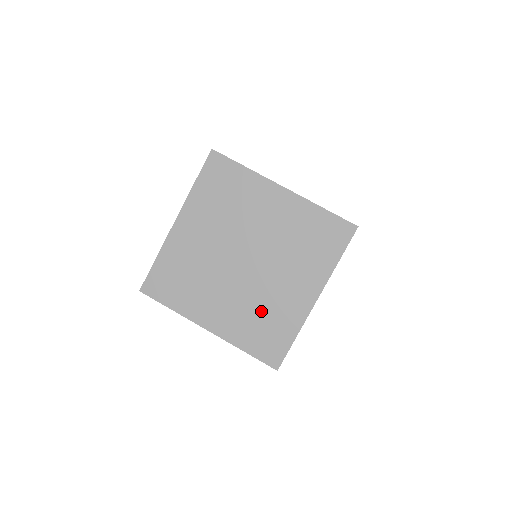
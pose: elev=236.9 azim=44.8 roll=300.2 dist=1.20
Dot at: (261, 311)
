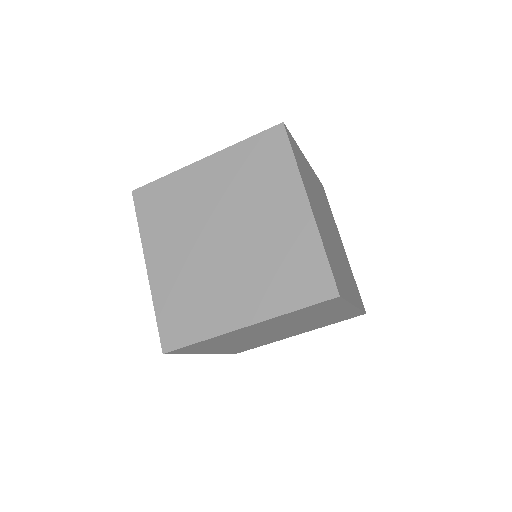
Dot at: (257, 343)
